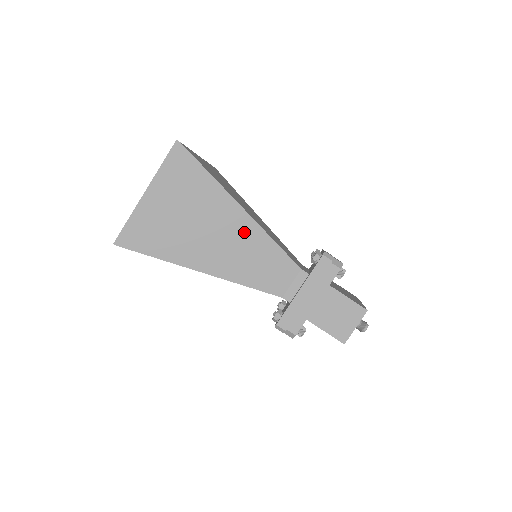
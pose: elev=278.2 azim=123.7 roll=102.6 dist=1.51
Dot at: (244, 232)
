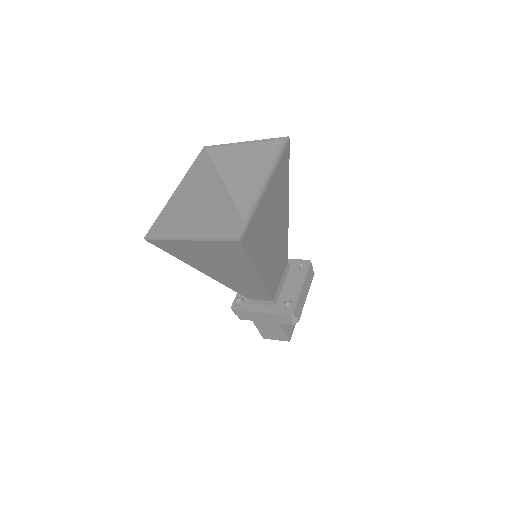
Dot at: (250, 280)
